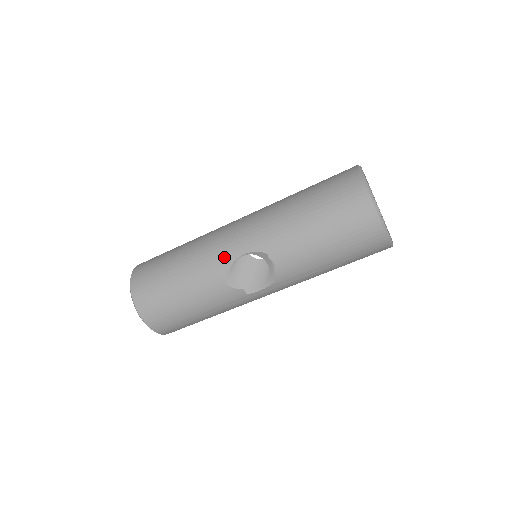
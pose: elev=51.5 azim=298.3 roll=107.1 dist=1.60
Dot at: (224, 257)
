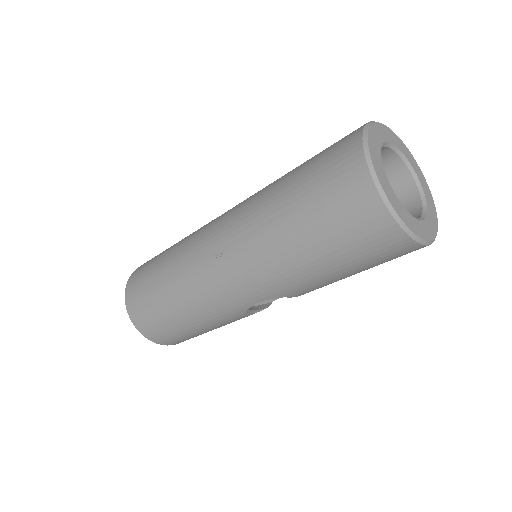
Dot at: (234, 308)
